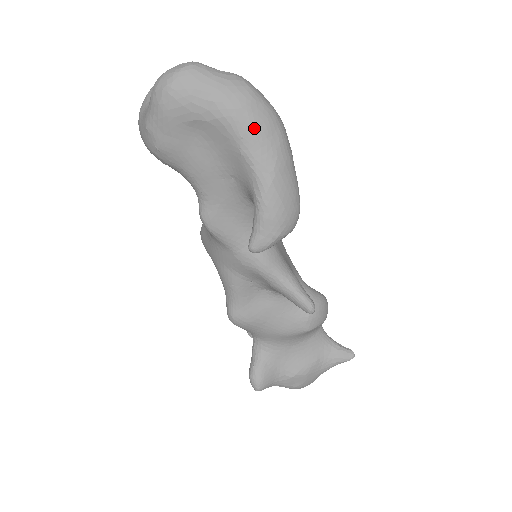
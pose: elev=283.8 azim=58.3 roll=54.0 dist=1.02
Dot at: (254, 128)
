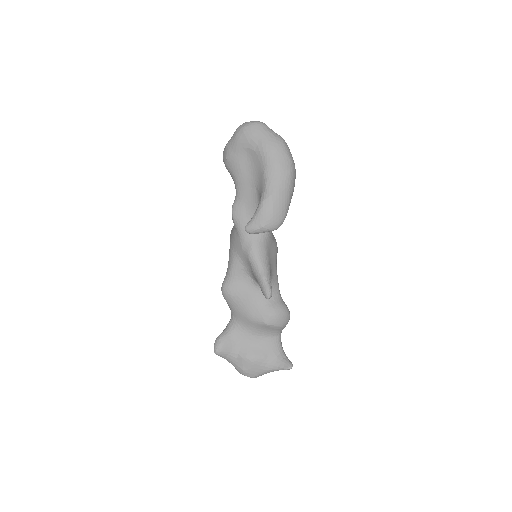
Dot at: (275, 163)
